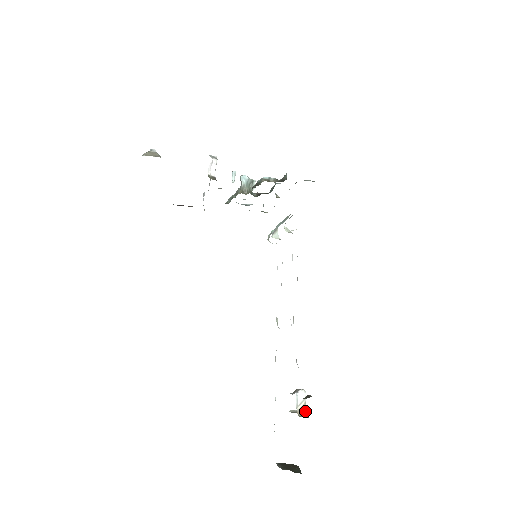
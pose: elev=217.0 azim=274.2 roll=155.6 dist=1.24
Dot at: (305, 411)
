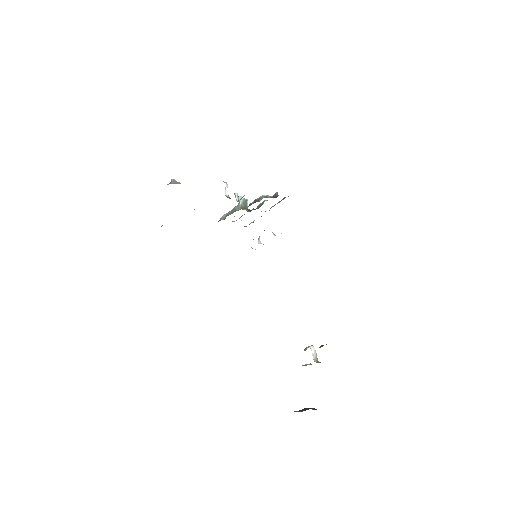
Dot at: (317, 360)
